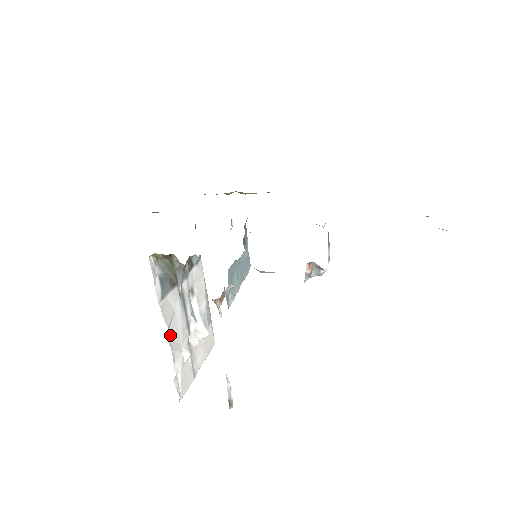
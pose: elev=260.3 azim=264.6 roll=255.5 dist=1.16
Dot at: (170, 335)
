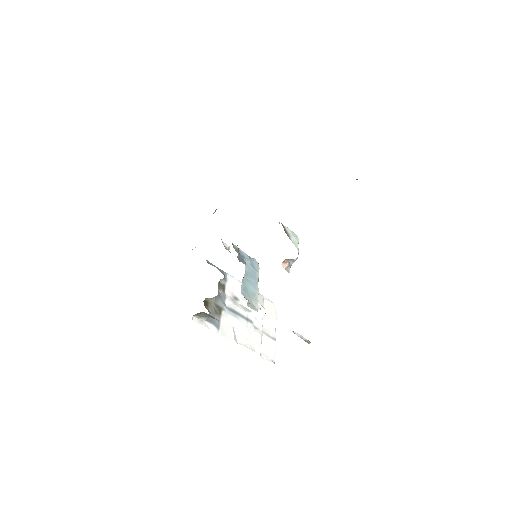
Dot at: (239, 339)
